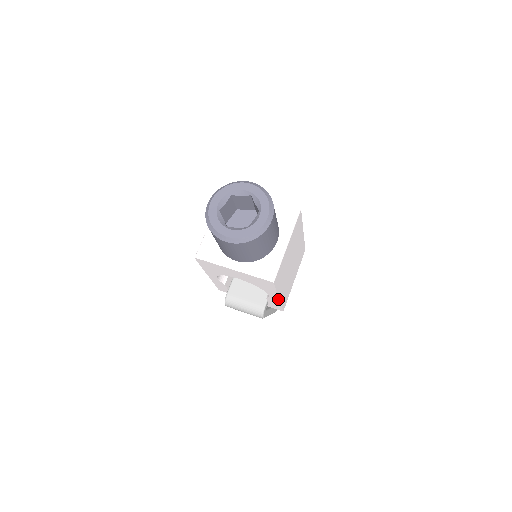
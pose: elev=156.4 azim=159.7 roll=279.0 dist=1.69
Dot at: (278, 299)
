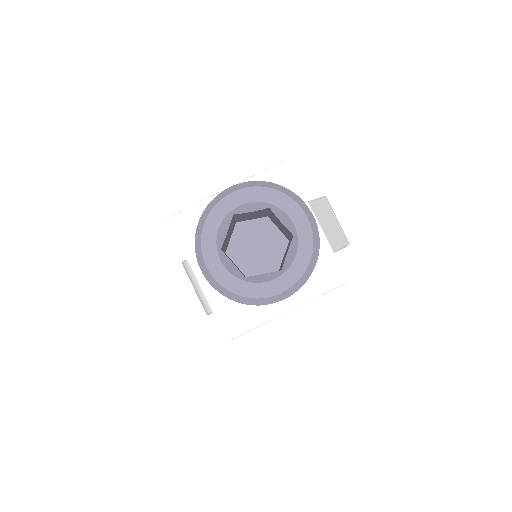
Dot at: occluded
